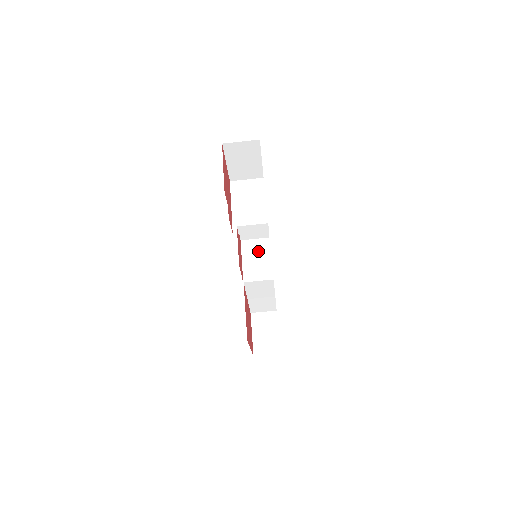
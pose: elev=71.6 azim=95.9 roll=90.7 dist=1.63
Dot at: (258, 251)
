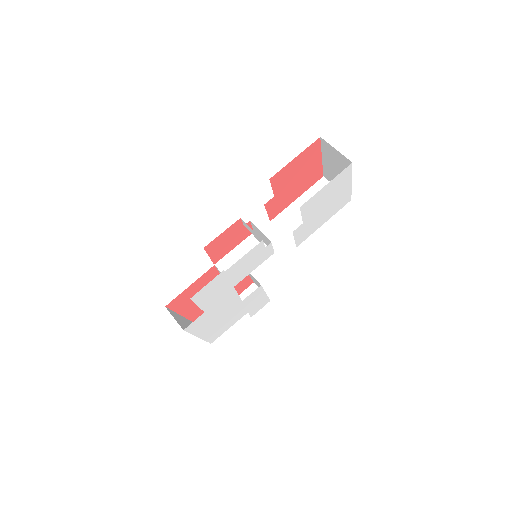
Dot at: occluded
